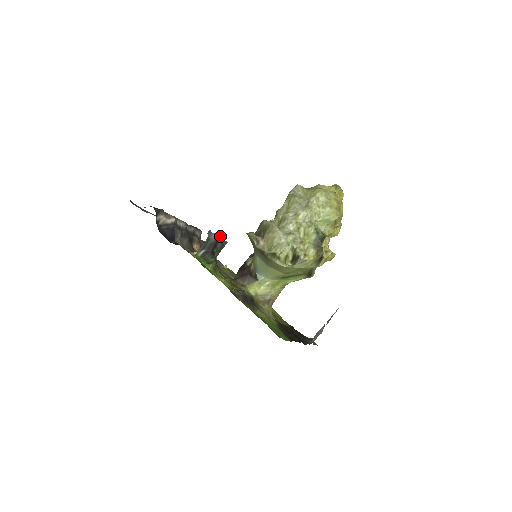
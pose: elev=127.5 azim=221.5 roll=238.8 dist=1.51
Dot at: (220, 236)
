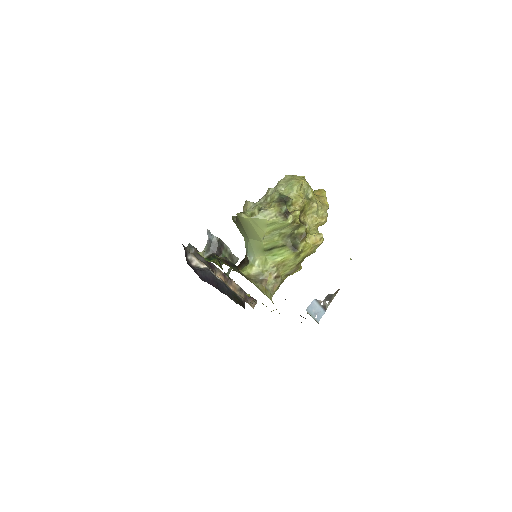
Dot at: (224, 244)
